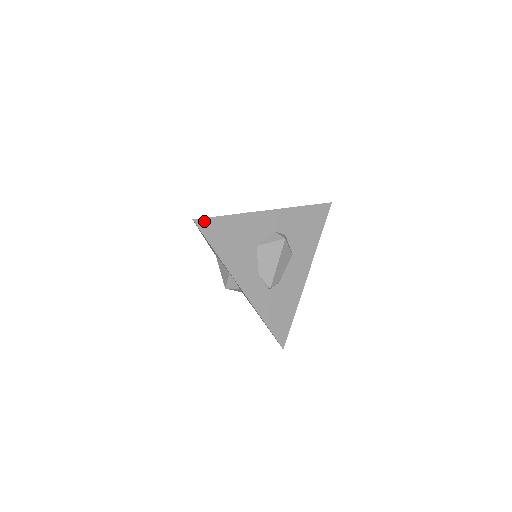
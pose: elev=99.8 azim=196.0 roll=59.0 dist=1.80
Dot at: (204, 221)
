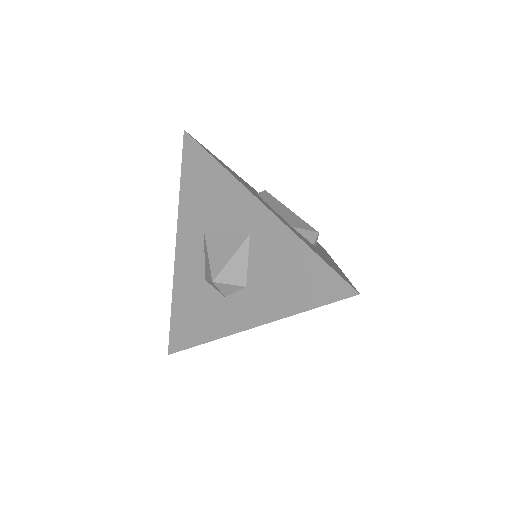
Dot at: occluded
